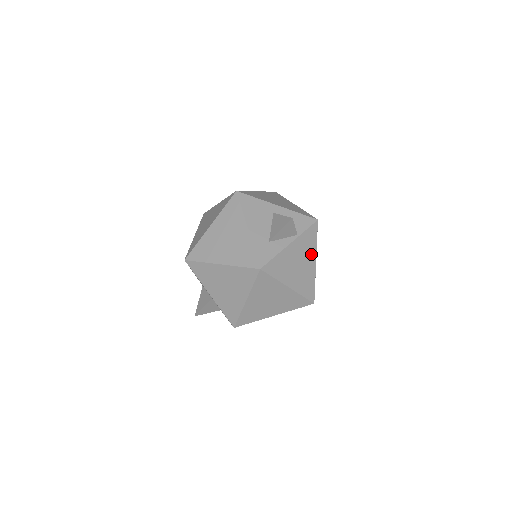
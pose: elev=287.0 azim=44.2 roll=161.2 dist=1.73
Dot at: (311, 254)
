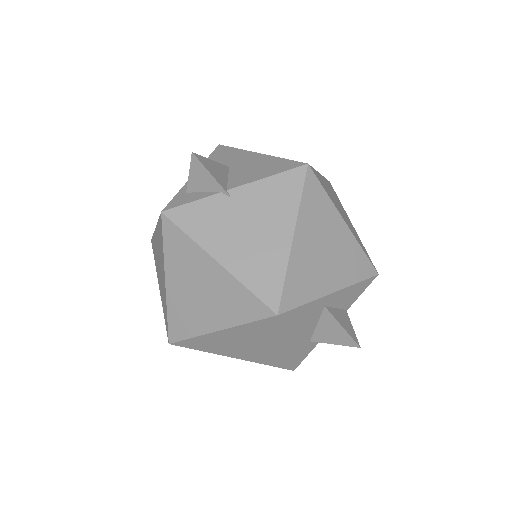
Dot at: occluded
